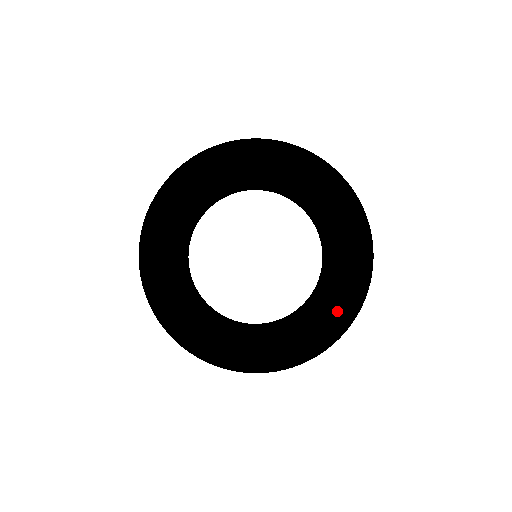
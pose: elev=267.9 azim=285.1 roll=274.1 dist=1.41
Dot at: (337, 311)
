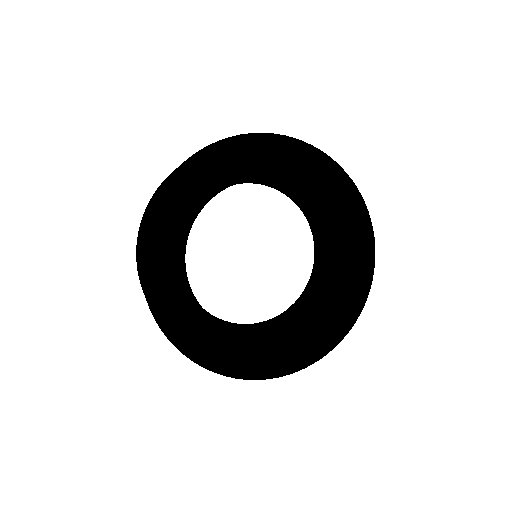
Dot at: (294, 353)
